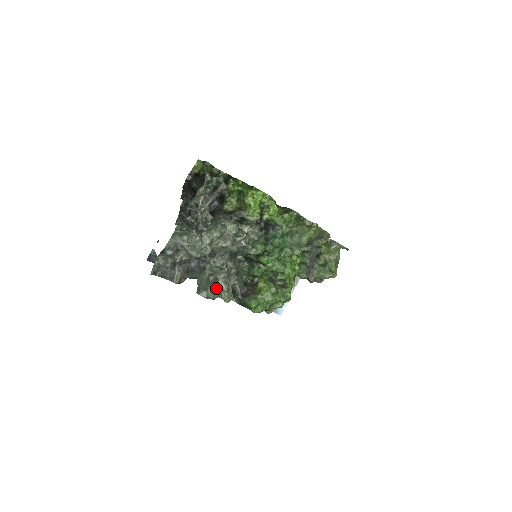
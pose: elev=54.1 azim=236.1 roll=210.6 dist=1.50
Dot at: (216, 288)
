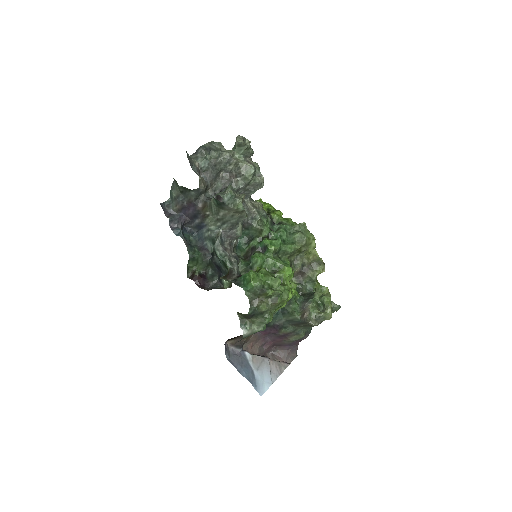
Dot at: occluded
